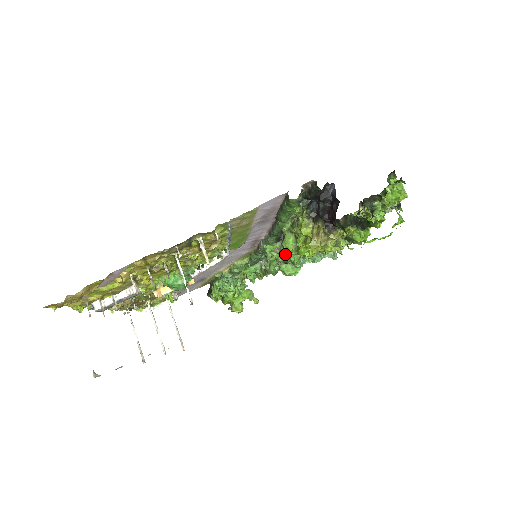
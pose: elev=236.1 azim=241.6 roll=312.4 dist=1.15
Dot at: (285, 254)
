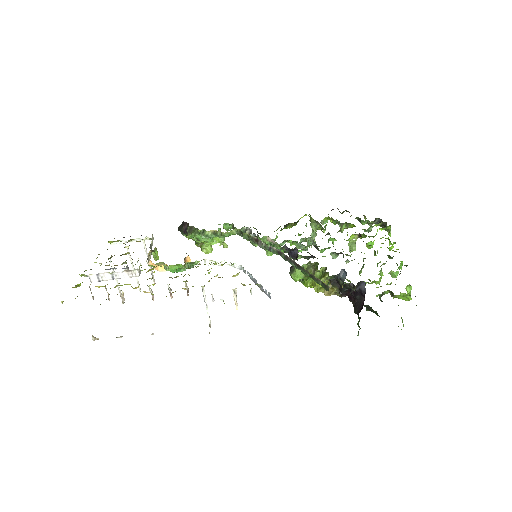
Dot at: (277, 247)
